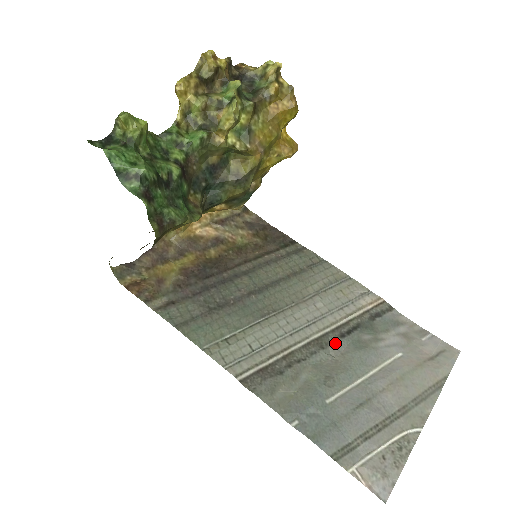
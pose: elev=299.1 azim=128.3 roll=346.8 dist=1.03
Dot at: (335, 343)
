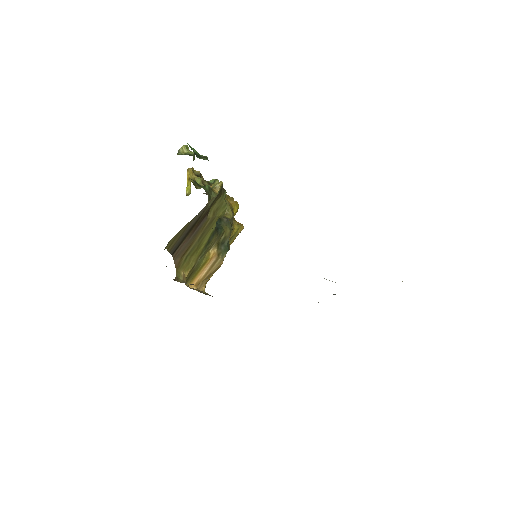
Dot at: occluded
